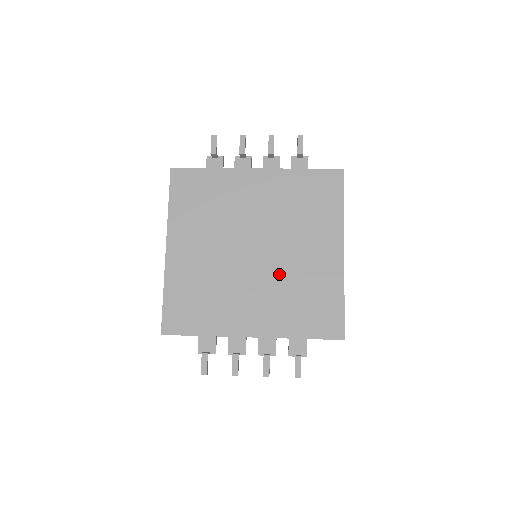
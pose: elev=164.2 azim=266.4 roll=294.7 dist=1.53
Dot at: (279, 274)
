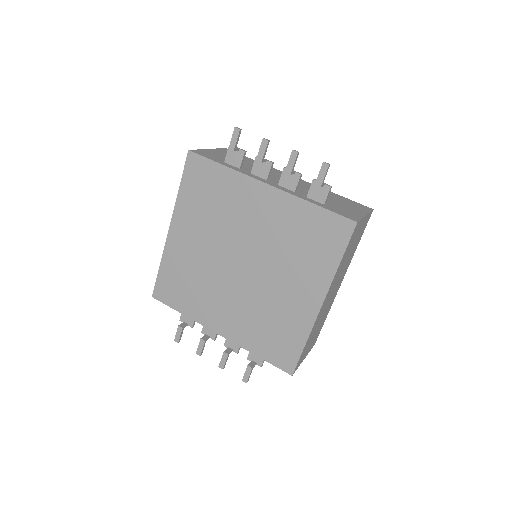
Dot at: (256, 296)
